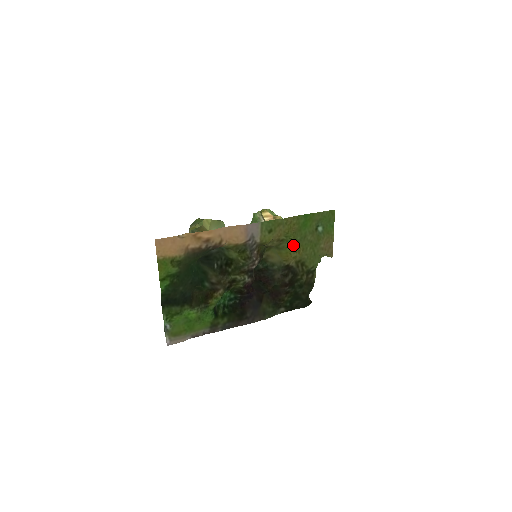
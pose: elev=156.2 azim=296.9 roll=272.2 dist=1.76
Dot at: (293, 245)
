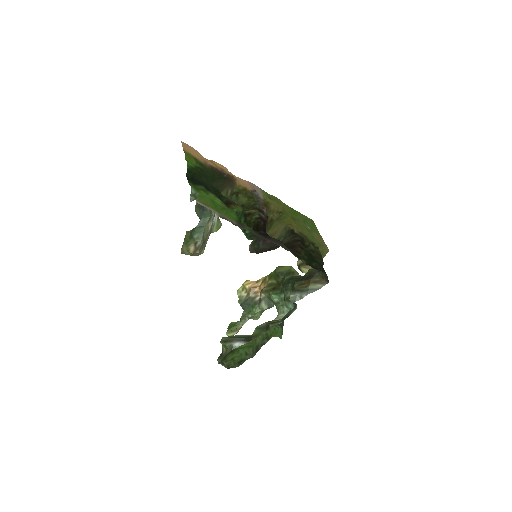
Dot at: (291, 218)
